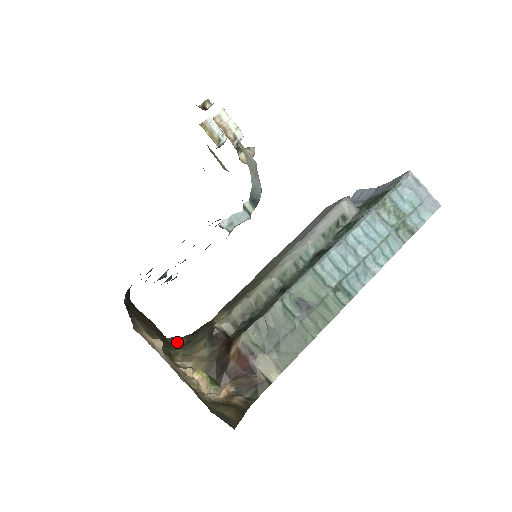
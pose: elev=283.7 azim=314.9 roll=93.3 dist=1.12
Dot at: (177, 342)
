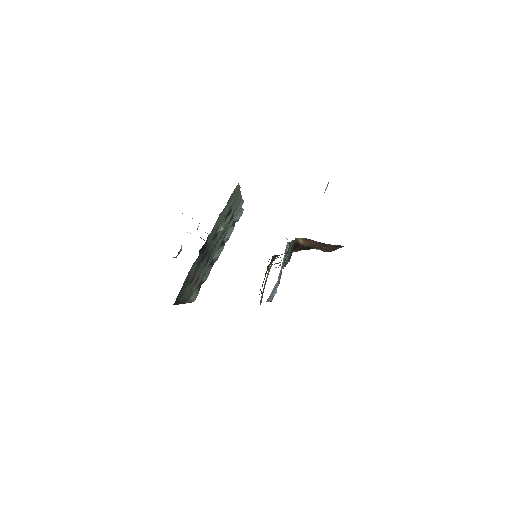
Dot at: occluded
